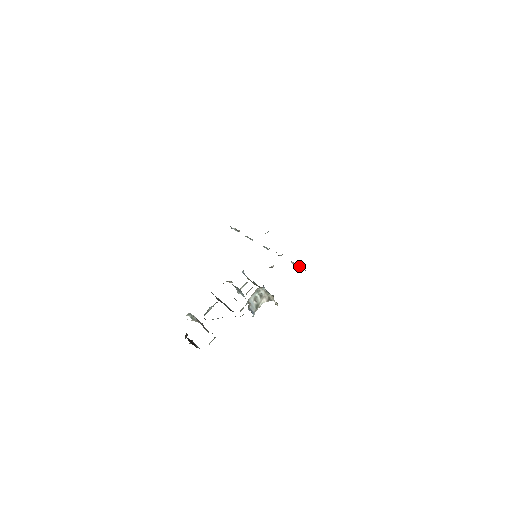
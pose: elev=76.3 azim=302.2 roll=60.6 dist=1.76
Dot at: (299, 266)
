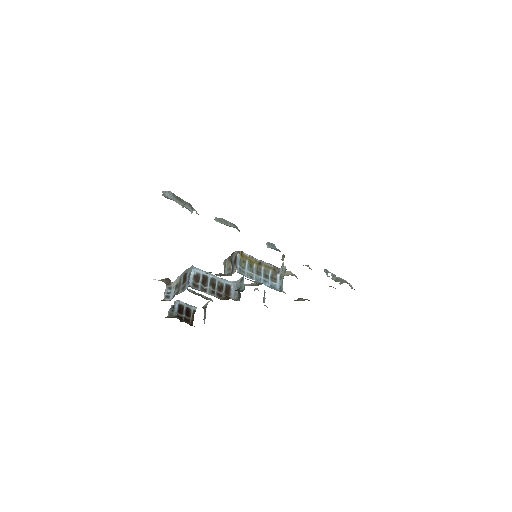
Dot at: (340, 282)
